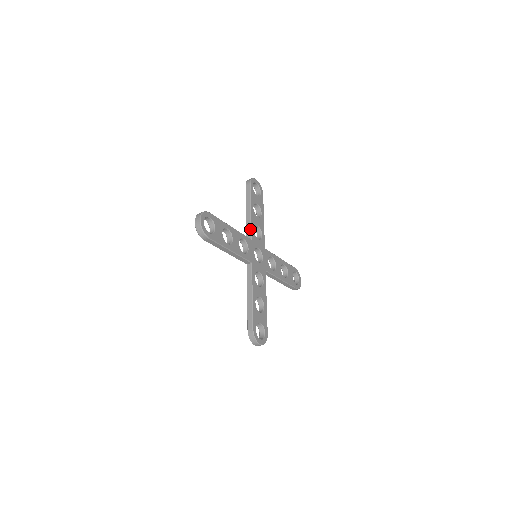
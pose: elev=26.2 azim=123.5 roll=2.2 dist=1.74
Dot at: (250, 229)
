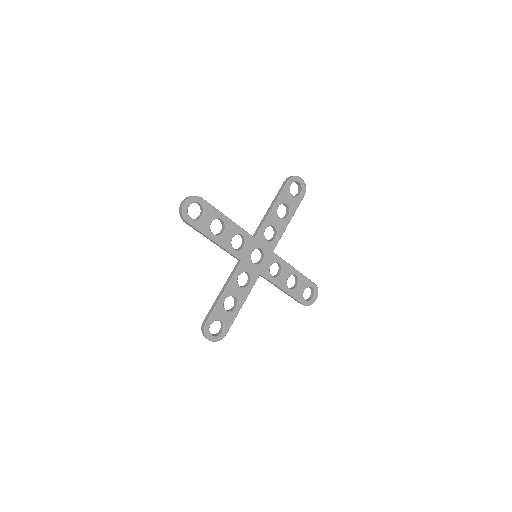
Dot at: (232, 255)
